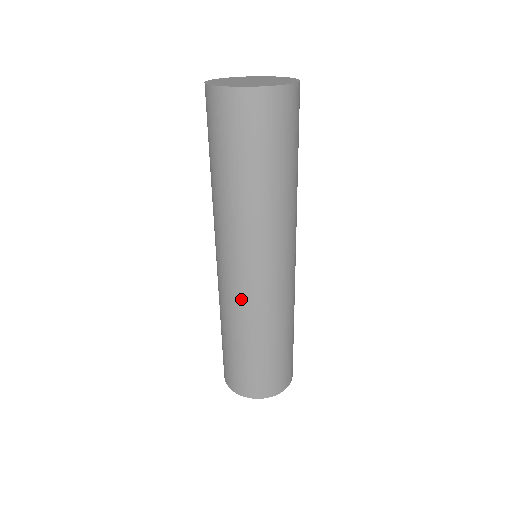
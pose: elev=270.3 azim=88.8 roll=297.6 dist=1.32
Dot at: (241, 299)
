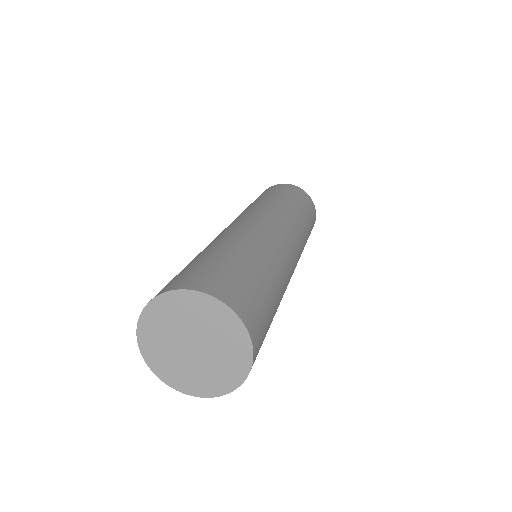
Dot at: occluded
